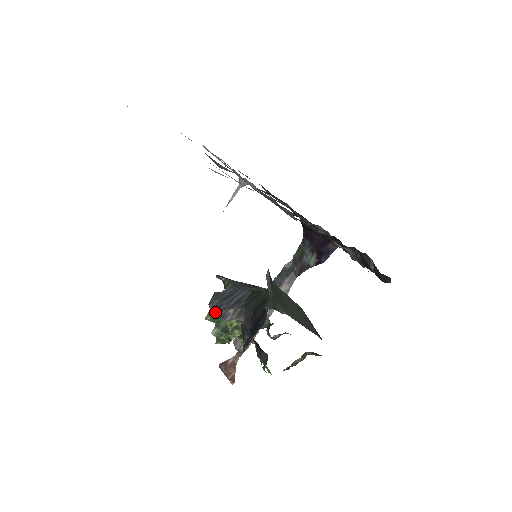
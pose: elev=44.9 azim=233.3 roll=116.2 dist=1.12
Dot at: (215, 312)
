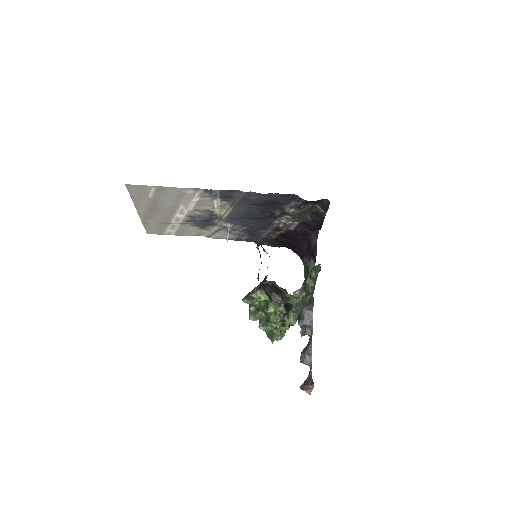
Dot at: (253, 310)
